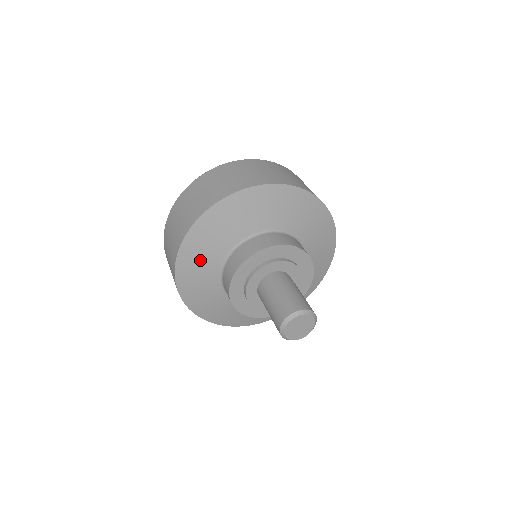
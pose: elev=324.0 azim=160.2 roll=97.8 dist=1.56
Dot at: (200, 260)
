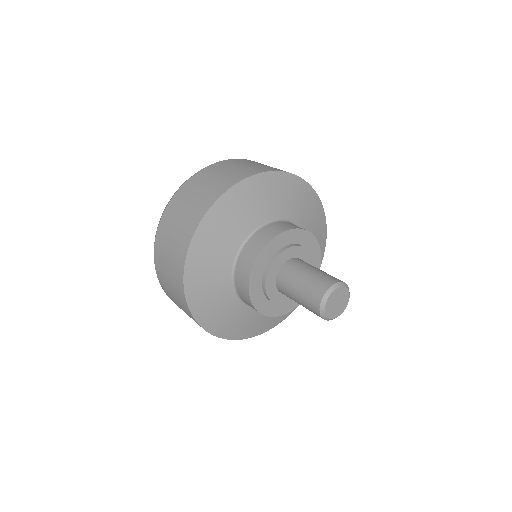
Dot at: (219, 237)
